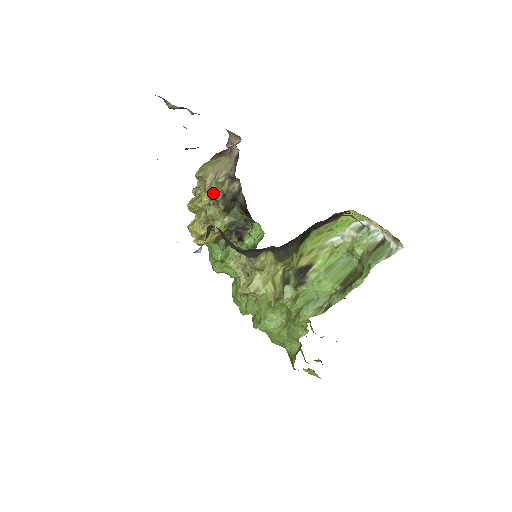
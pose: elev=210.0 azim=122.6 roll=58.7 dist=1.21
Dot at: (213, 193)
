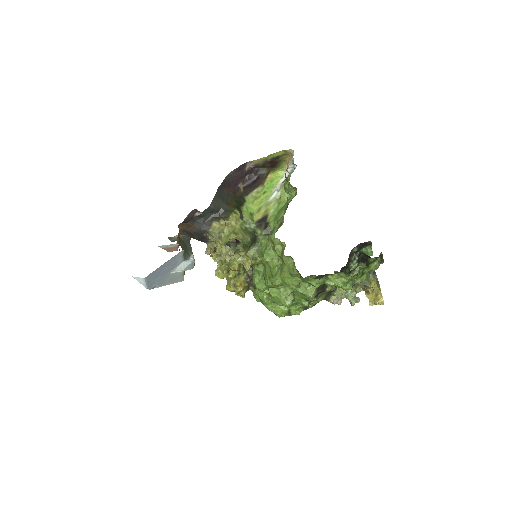
Dot at: (213, 249)
